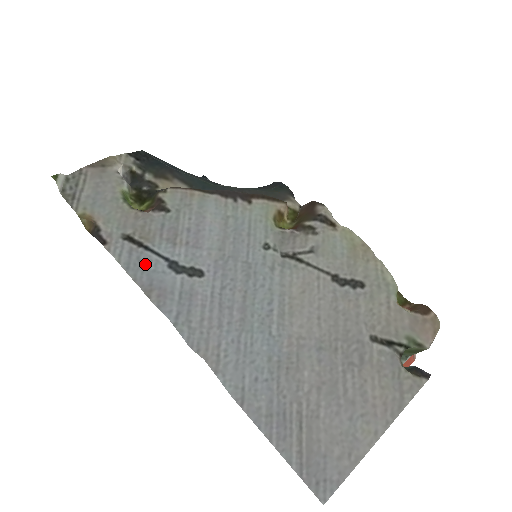
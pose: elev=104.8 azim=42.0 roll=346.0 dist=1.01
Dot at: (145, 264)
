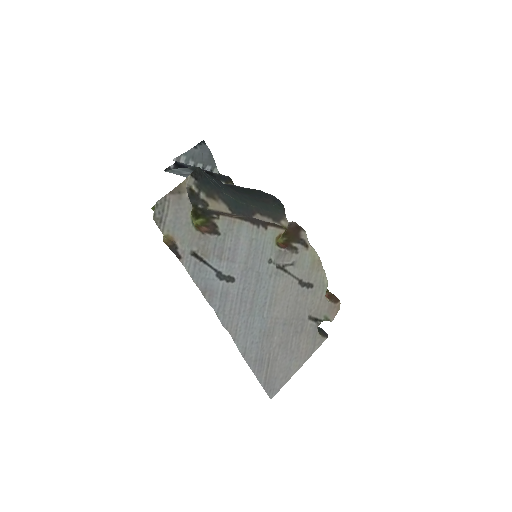
Dot at: (203, 274)
